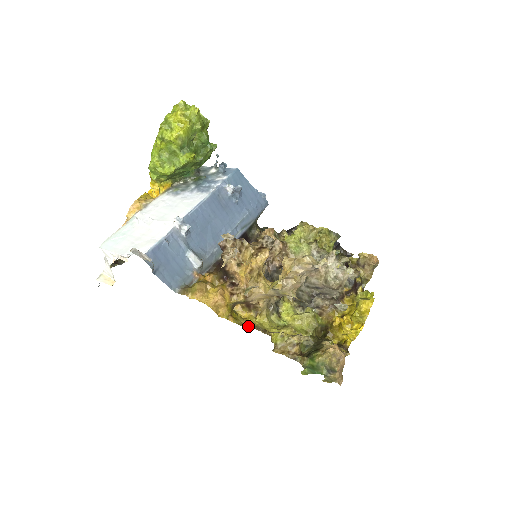
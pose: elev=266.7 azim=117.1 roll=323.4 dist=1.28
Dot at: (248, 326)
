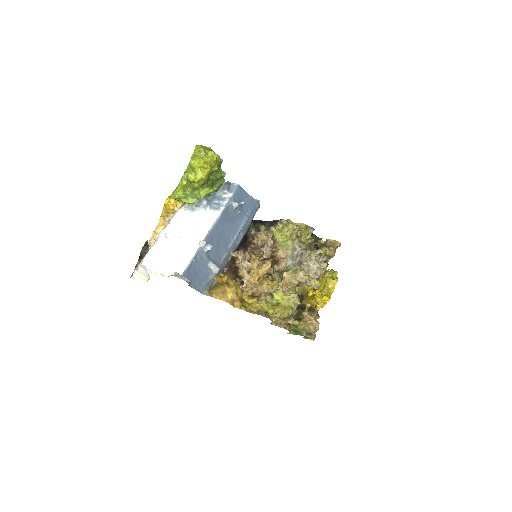
Dot at: (255, 313)
